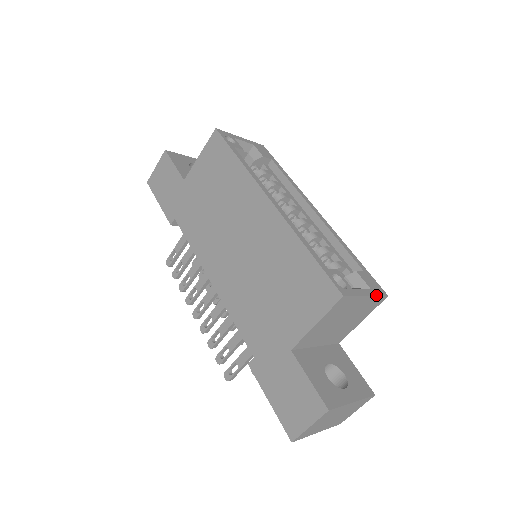
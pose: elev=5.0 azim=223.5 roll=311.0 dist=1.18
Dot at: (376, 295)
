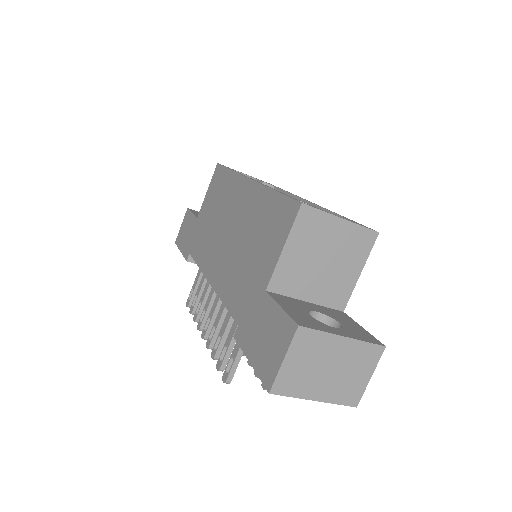
Dot at: (358, 224)
